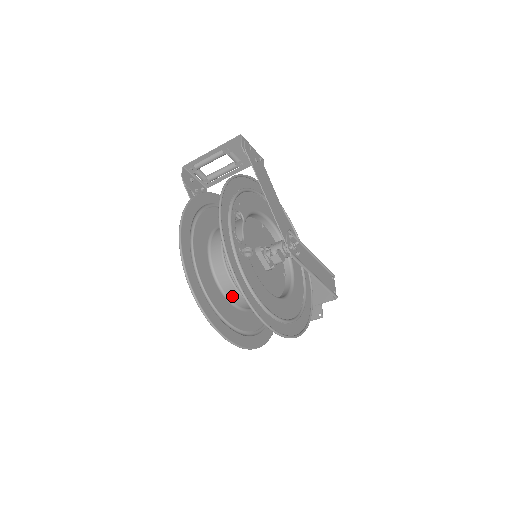
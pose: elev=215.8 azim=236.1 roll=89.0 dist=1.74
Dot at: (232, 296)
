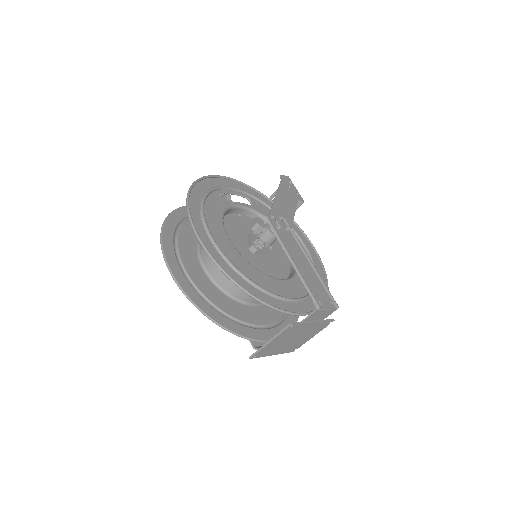
Dot at: (203, 250)
